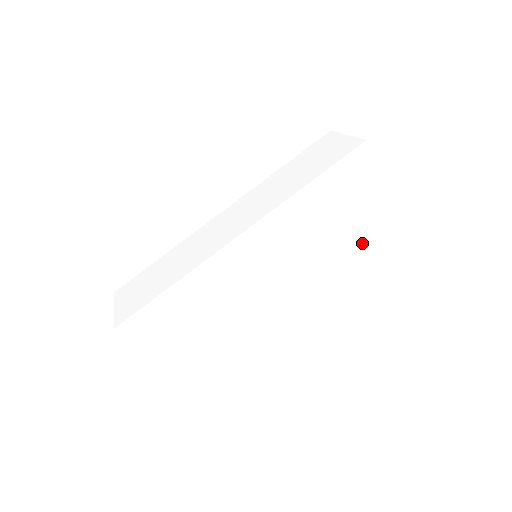
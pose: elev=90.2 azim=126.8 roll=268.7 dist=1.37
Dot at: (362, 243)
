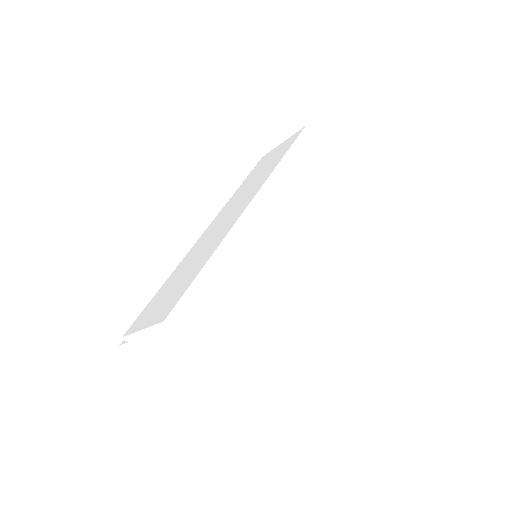
Dot at: (339, 210)
